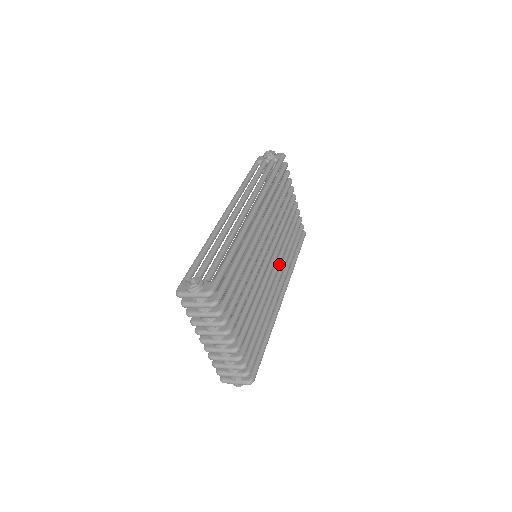
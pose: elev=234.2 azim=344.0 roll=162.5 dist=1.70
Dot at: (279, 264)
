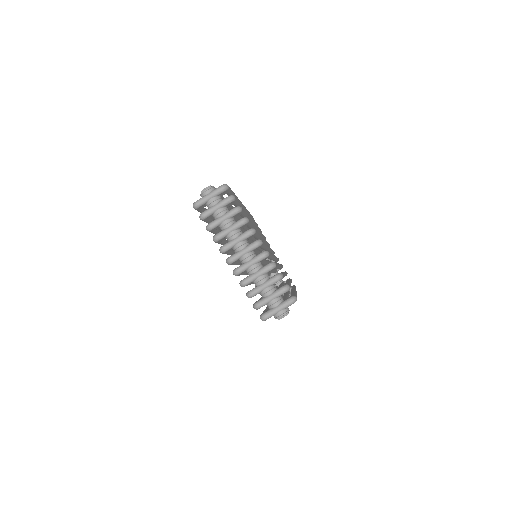
Dot at: (280, 264)
